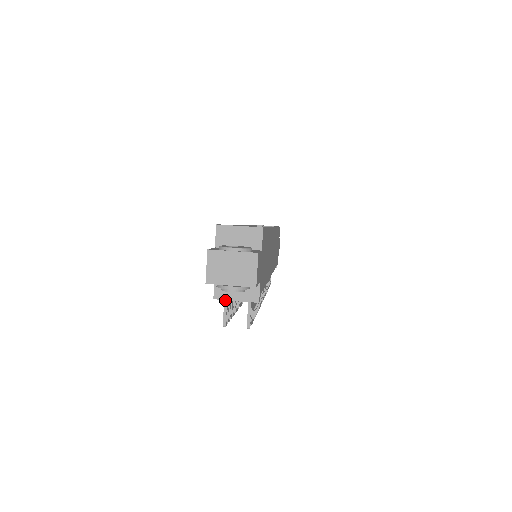
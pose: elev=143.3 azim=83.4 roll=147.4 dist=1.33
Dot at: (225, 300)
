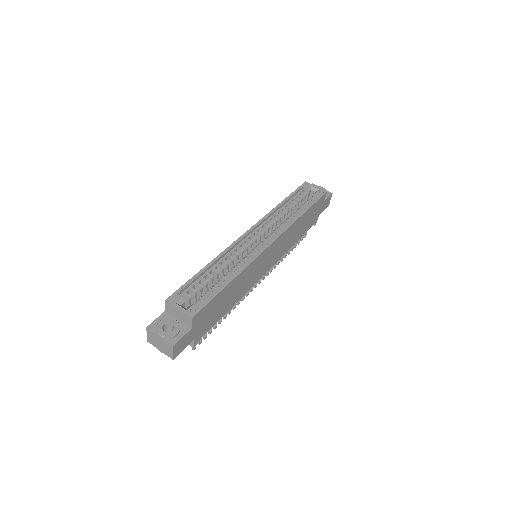
Dot at: occluded
